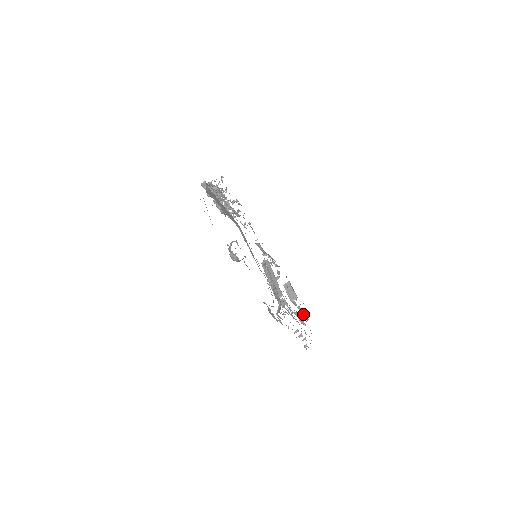
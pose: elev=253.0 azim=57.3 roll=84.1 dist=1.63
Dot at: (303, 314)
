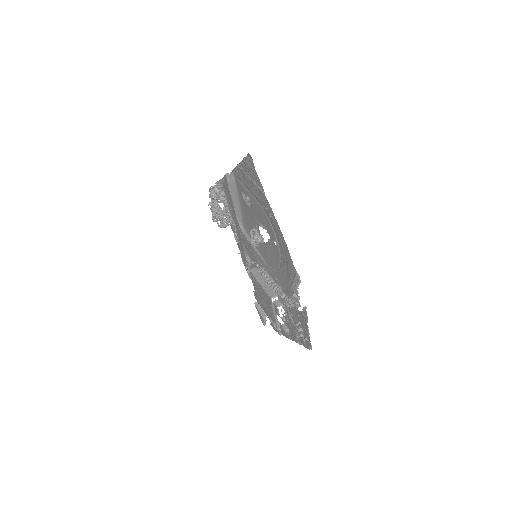
Dot at: (278, 328)
